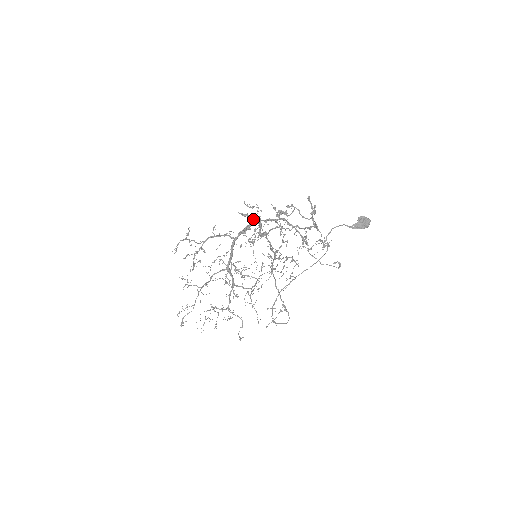
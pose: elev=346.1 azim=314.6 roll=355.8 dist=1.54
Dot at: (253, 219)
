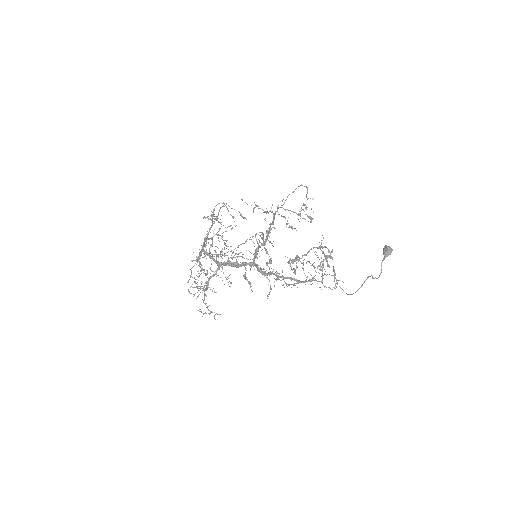
Dot at: occluded
